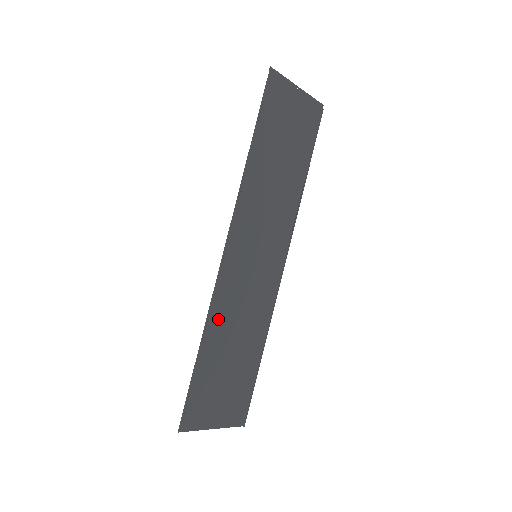
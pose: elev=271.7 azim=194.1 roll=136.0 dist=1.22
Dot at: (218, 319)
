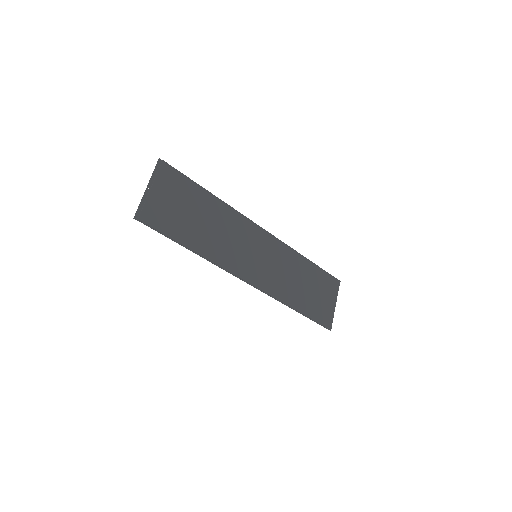
Dot at: (285, 295)
